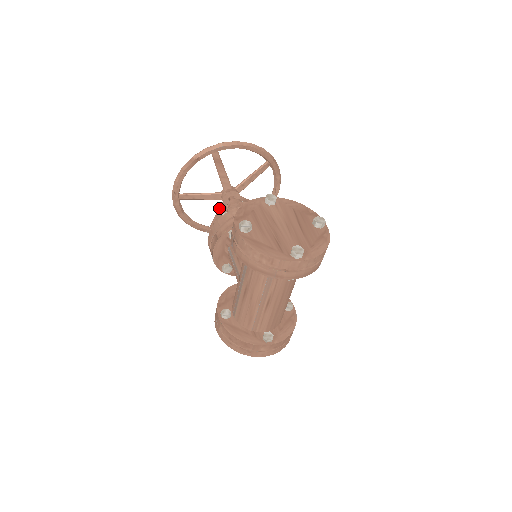
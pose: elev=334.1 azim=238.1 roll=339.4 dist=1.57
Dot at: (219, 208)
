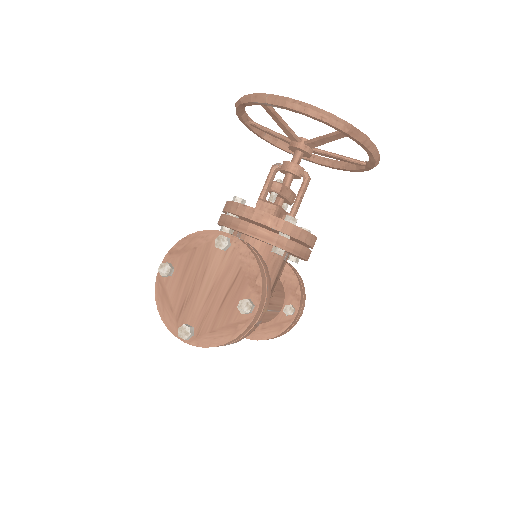
Dot at: occluded
